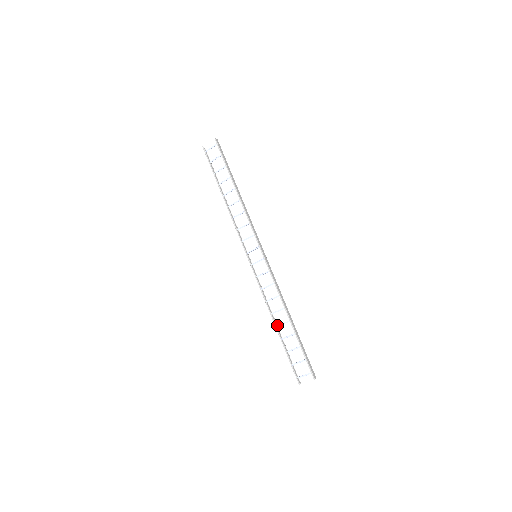
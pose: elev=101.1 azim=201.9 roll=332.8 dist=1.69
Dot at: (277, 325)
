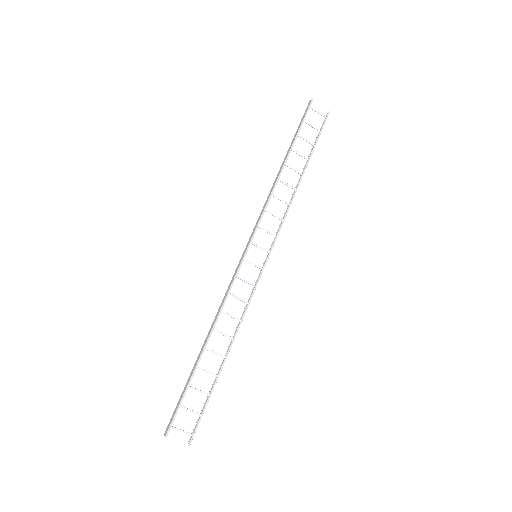
Dot at: occluded
